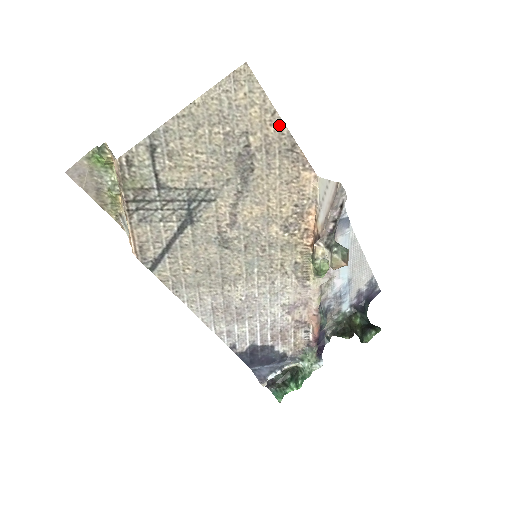
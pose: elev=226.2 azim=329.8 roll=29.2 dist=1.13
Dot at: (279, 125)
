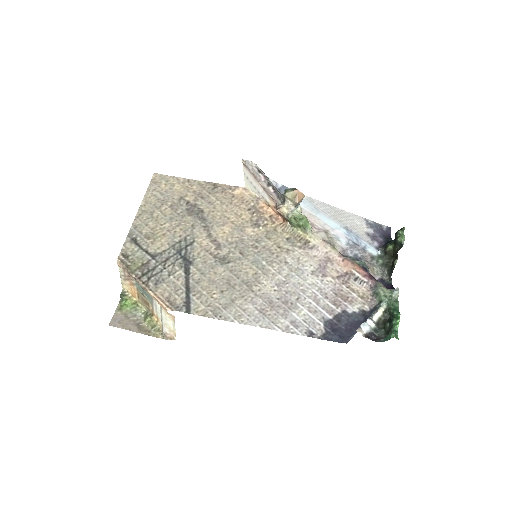
Dot at: (197, 183)
